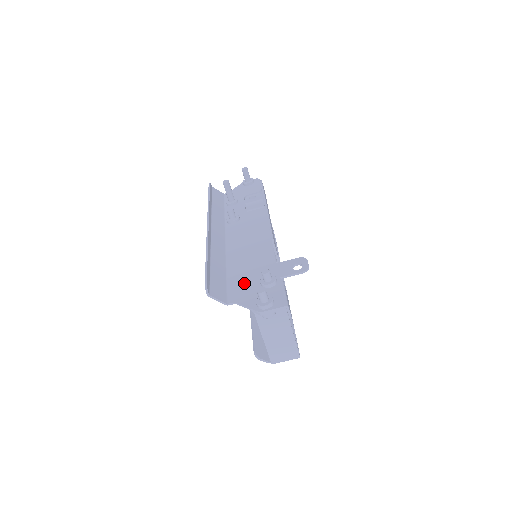
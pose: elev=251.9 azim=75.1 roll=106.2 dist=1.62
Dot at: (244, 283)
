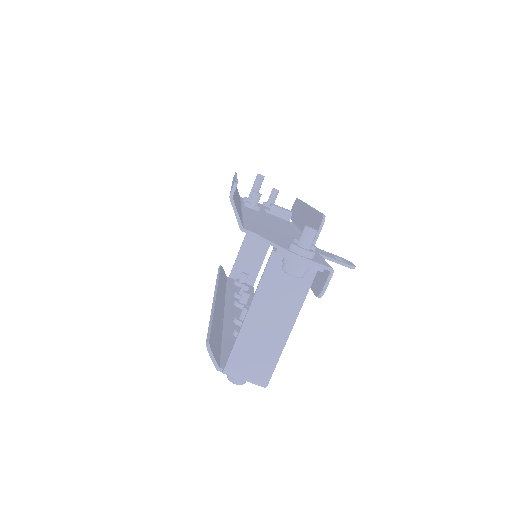
Dot at: (268, 232)
